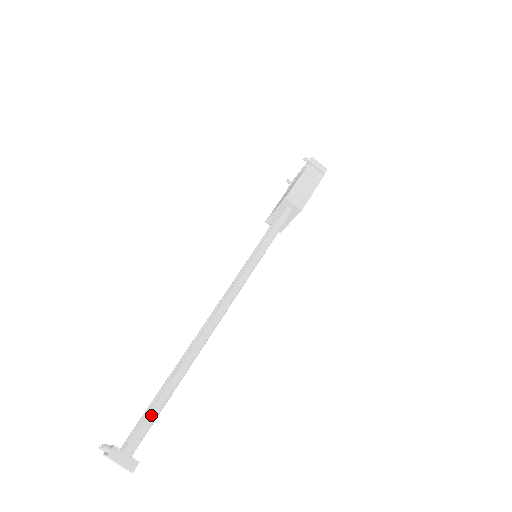
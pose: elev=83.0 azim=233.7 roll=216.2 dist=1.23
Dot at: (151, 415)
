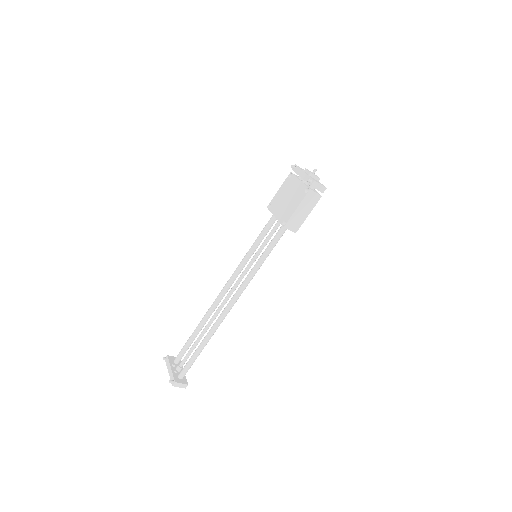
Dot at: (191, 363)
